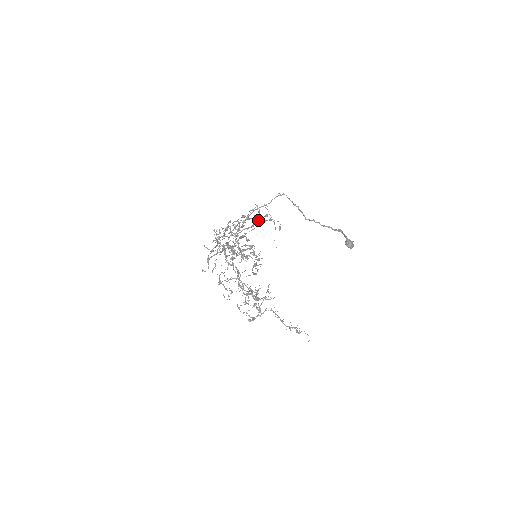
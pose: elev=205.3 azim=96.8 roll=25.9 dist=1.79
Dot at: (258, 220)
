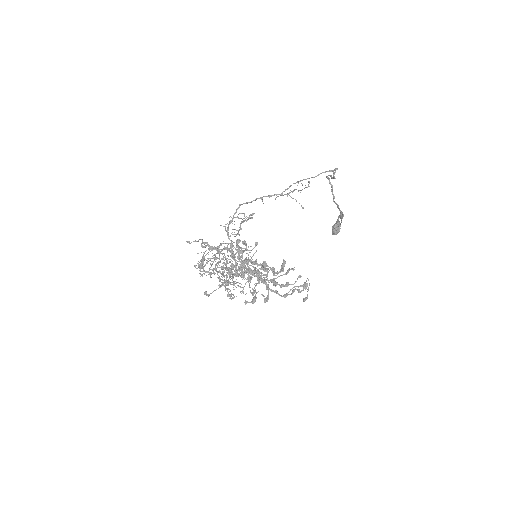
Dot at: (294, 287)
